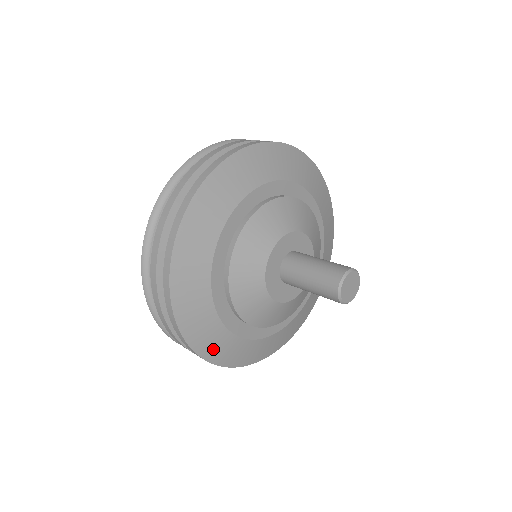
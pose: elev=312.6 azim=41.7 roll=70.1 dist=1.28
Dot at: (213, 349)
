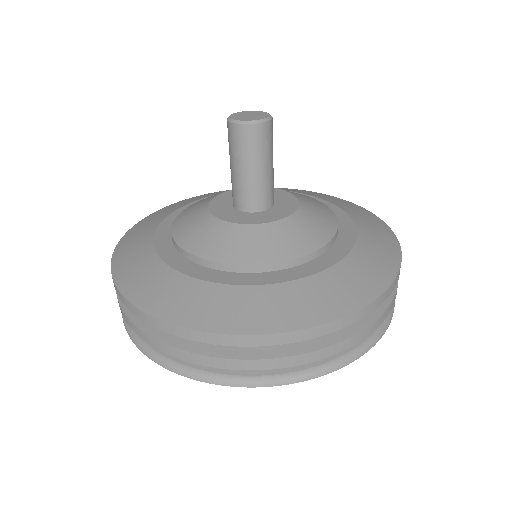
Dot at: (126, 257)
